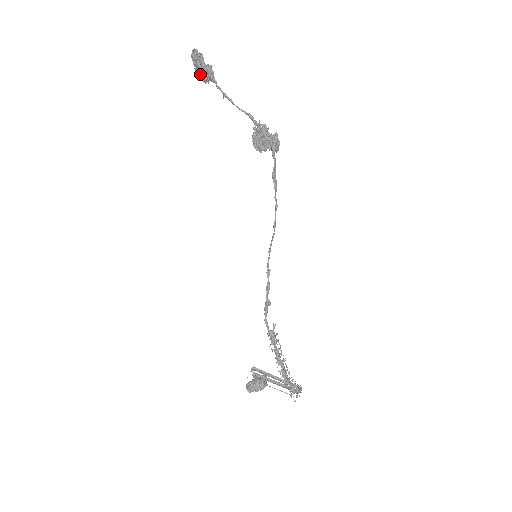
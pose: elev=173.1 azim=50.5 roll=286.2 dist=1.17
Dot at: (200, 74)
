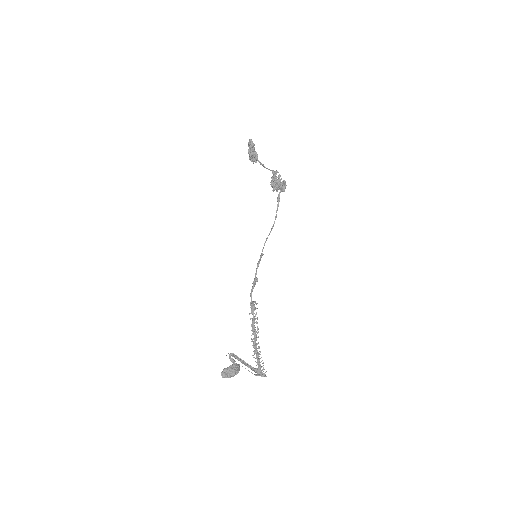
Dot at: (250, 153)
